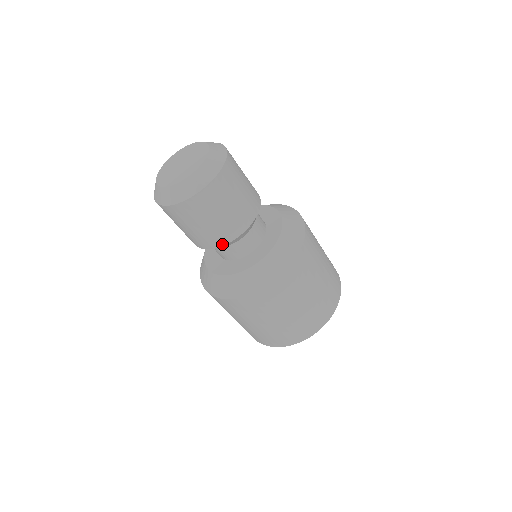
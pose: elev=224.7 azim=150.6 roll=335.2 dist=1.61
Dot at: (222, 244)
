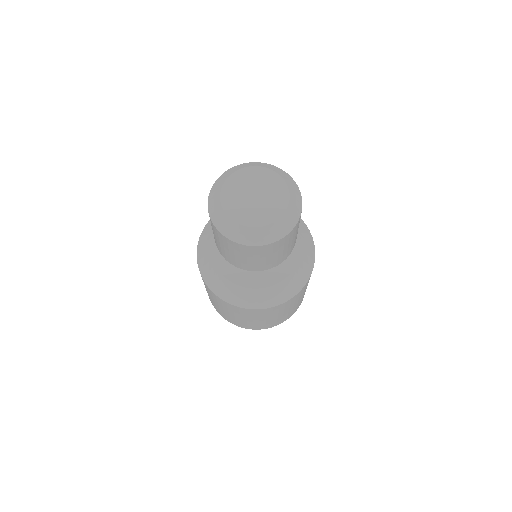
Dot at: (277, 265)
